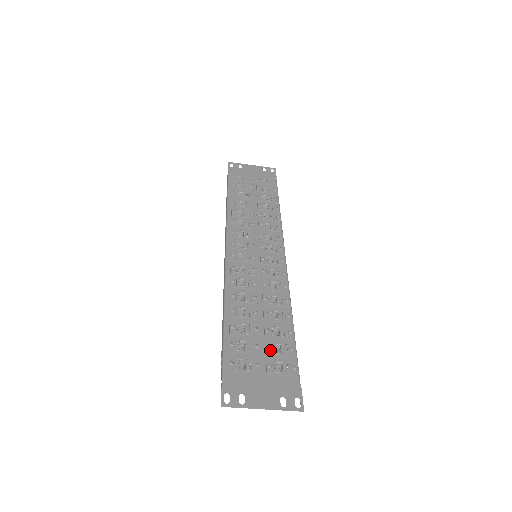
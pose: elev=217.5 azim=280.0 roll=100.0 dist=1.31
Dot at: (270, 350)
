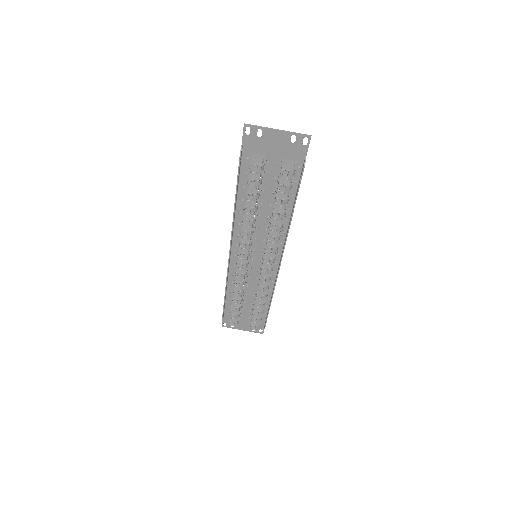
Dot at: (278, 175)
